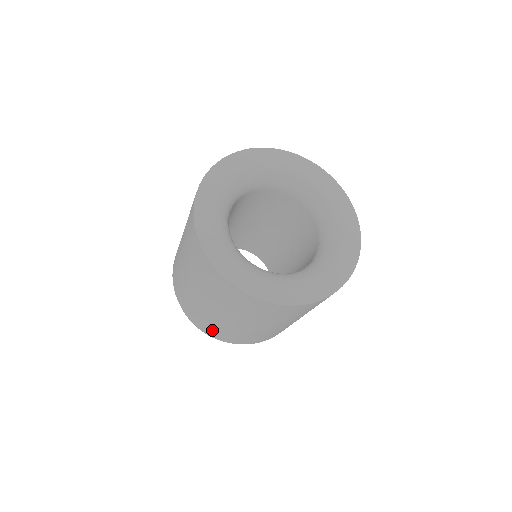
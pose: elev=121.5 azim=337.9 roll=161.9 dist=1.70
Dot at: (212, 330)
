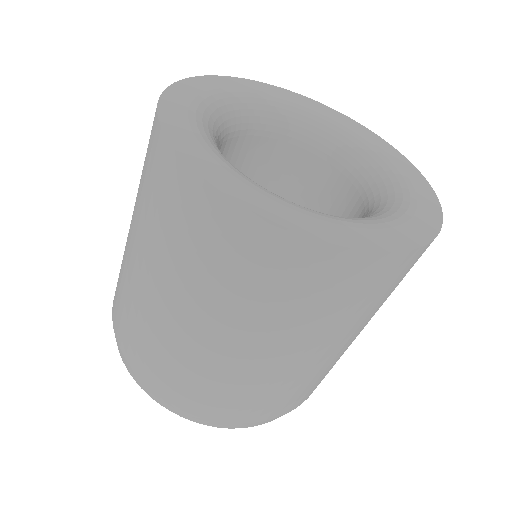
Dot at: (259, 406)
